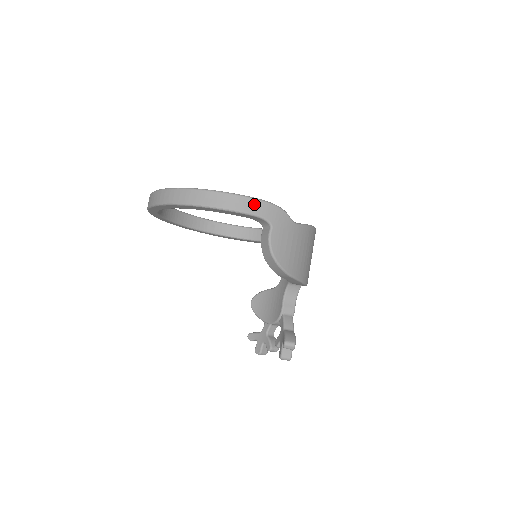
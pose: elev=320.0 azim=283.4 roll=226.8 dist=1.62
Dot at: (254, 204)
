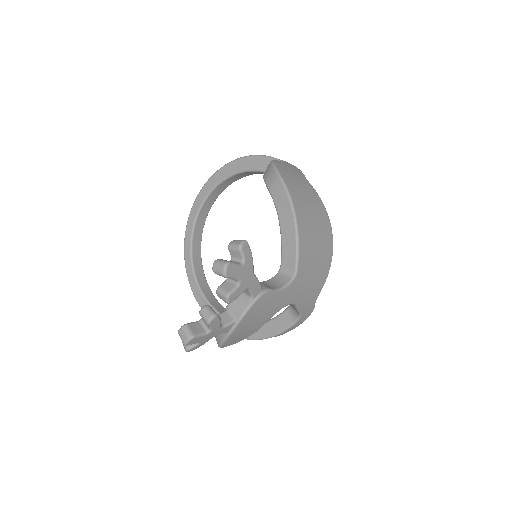
Dot at: occluded
